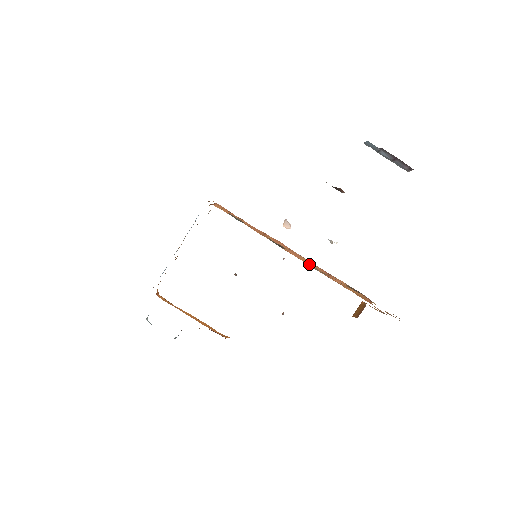
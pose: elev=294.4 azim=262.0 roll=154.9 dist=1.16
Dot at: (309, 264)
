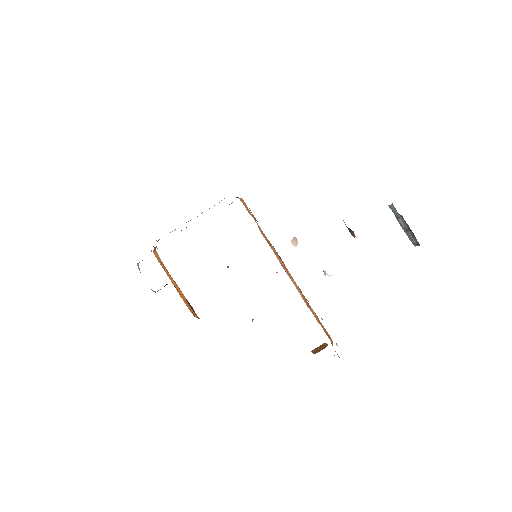
Dot at: (296, 287)
